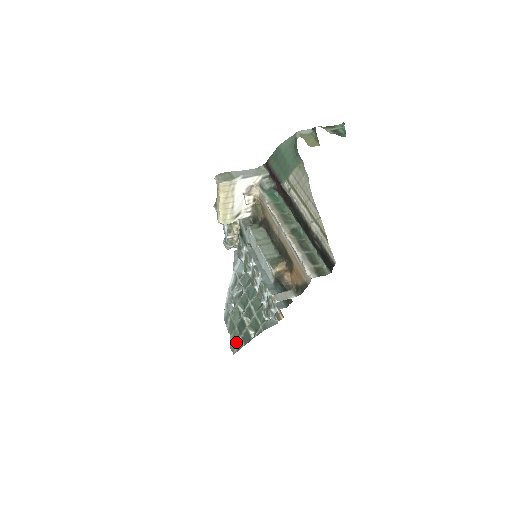
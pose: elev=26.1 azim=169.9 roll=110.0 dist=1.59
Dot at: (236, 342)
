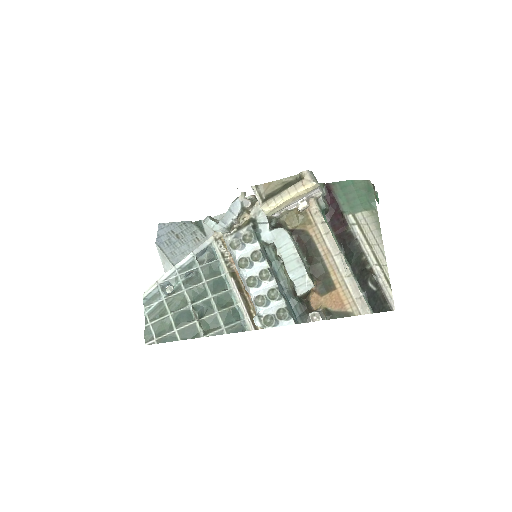
Dot at: (161, 332)
